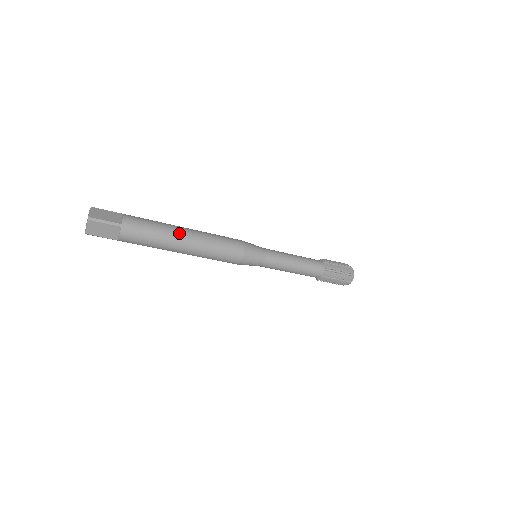
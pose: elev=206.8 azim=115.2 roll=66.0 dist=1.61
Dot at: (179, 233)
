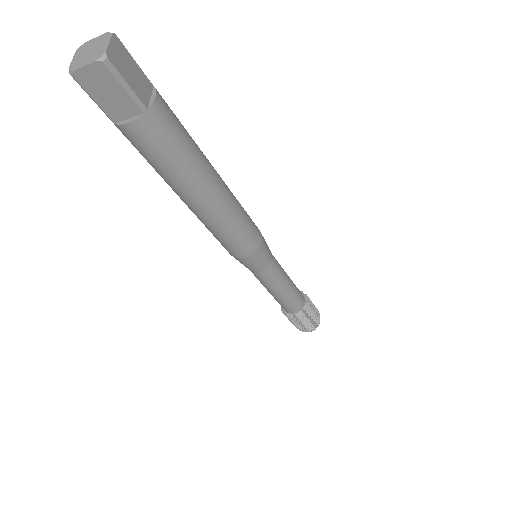
Dot at: (210, 179)
